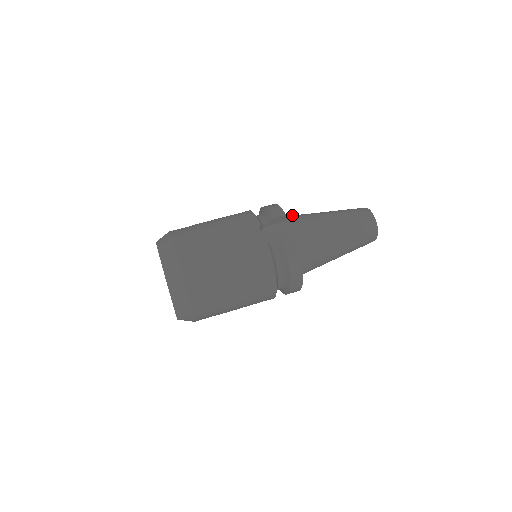
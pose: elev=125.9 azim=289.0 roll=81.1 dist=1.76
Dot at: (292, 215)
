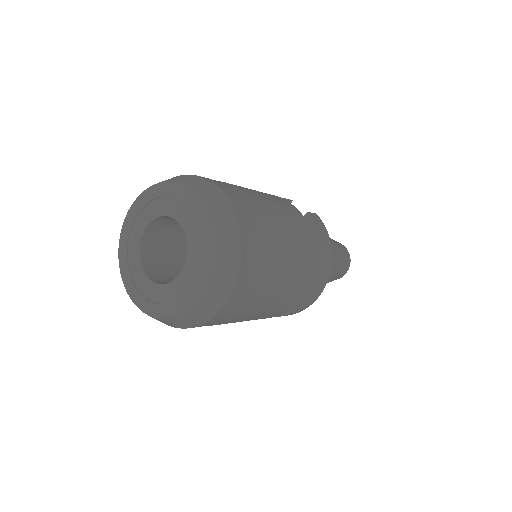
Dot at: occluded
